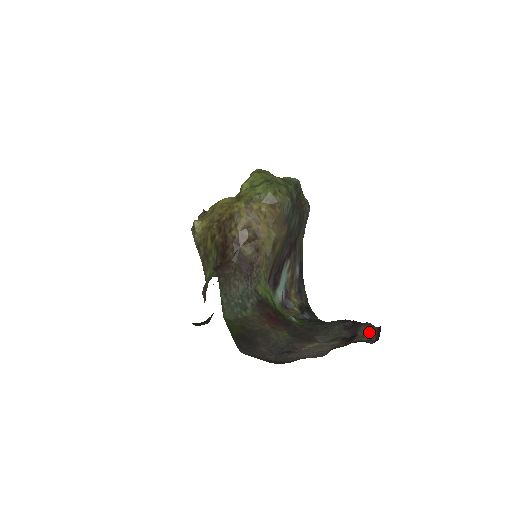
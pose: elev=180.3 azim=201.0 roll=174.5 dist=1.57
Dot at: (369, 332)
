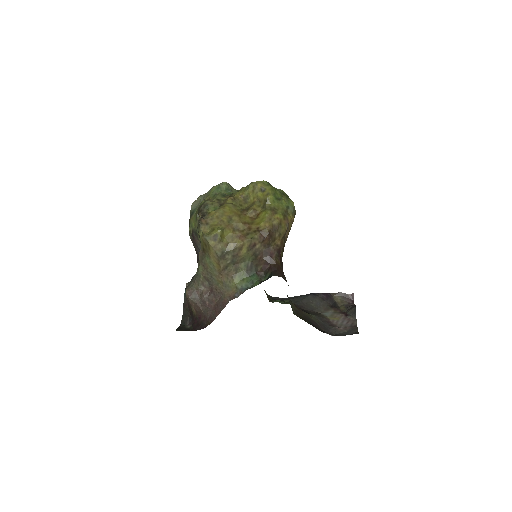
Dot at: (344, 298)
